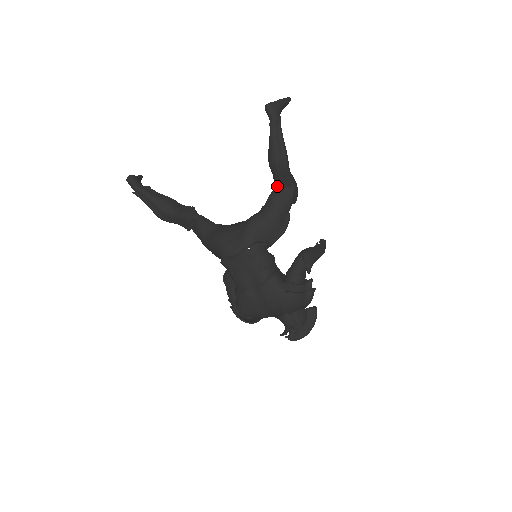
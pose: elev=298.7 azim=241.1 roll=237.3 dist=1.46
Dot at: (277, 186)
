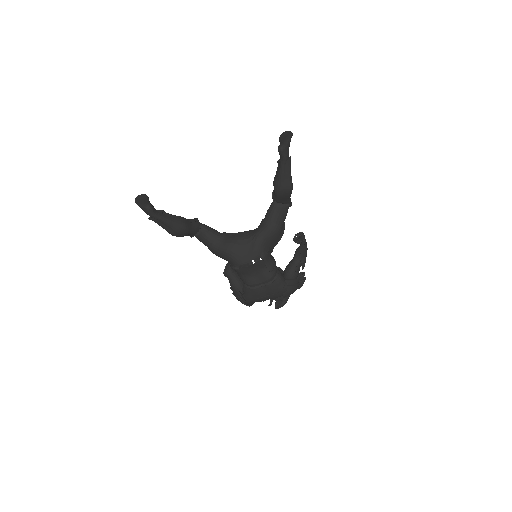
Dot at: (277, 203)
